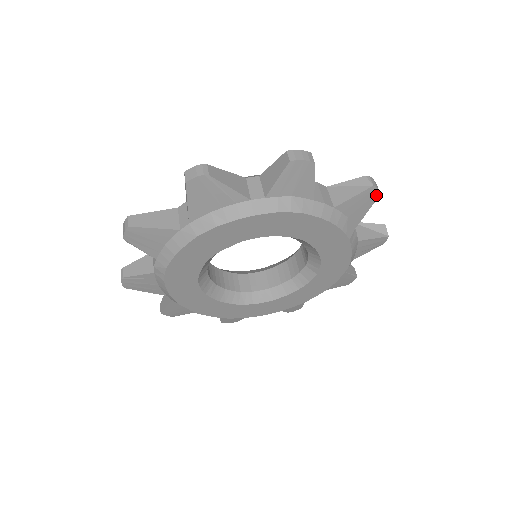
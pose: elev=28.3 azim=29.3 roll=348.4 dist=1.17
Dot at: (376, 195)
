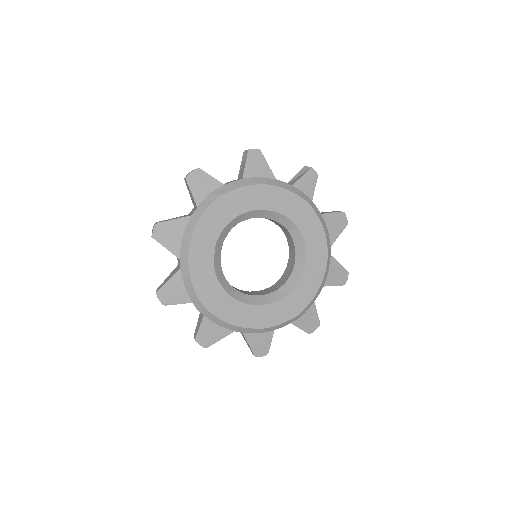
Dot at: (258, 152)
